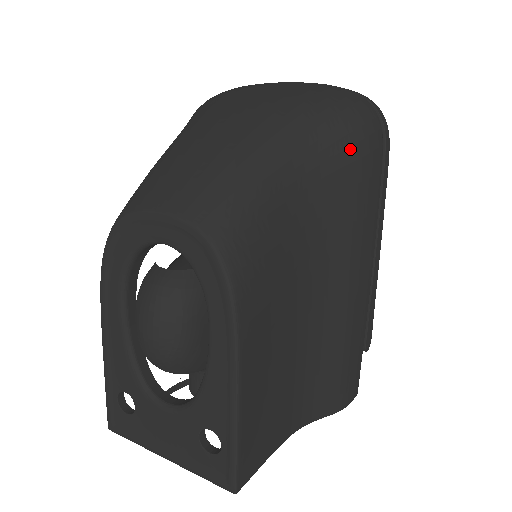
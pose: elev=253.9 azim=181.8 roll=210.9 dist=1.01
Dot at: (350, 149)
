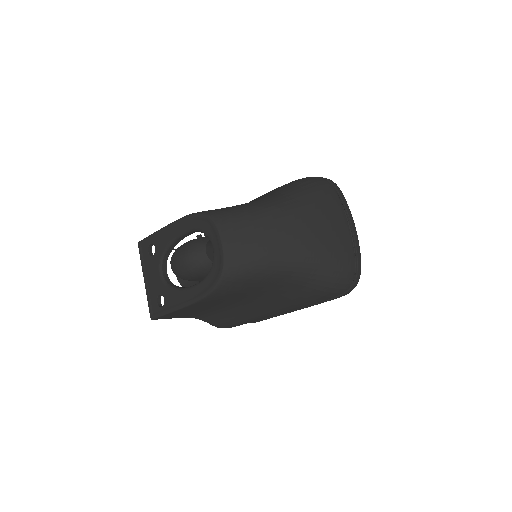
Dot at: (316, 290)
